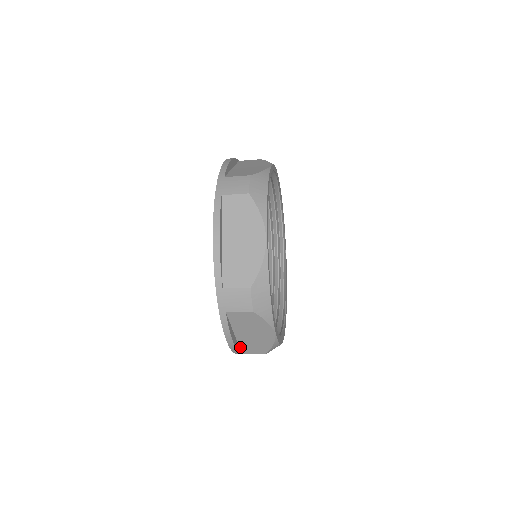
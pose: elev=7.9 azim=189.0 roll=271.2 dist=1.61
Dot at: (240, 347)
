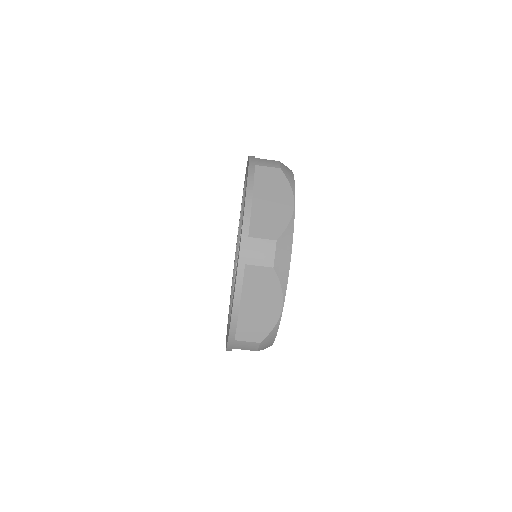
Dot at: (237, 327)
